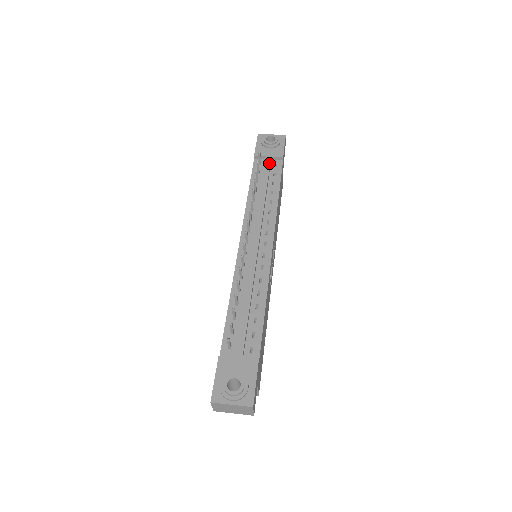
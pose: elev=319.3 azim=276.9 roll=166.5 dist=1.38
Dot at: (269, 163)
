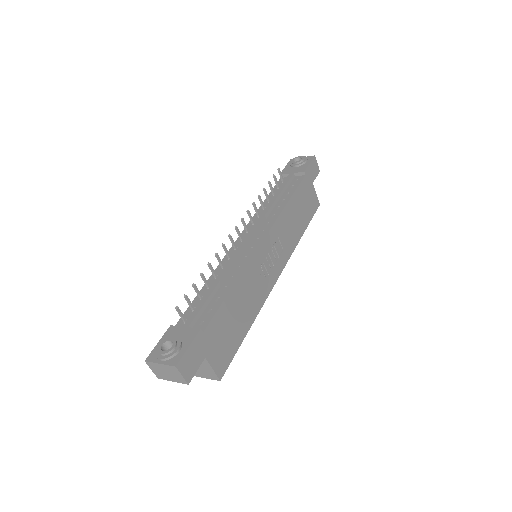
Dot at: (289, 178)
